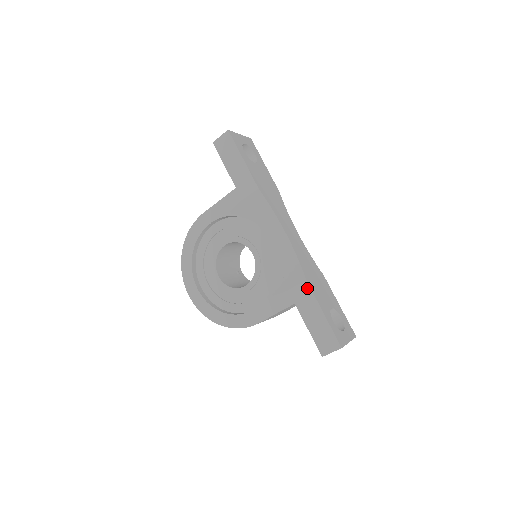
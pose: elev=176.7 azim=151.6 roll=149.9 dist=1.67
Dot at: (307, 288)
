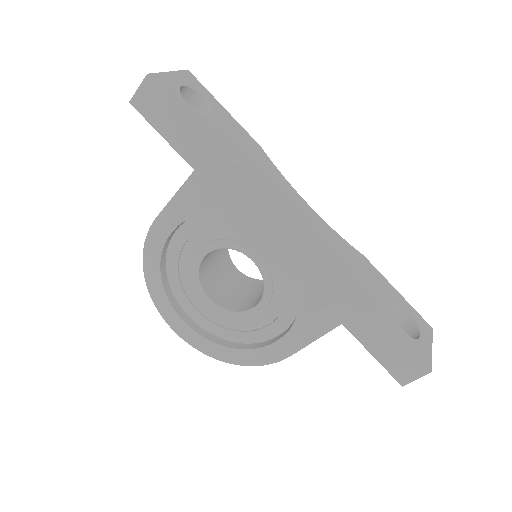
Dot at: (356, 300)
